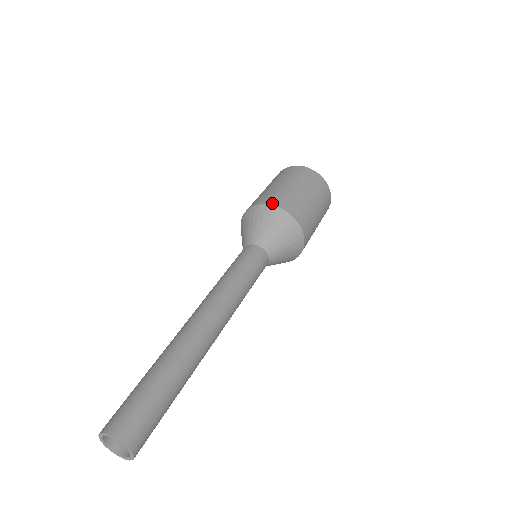
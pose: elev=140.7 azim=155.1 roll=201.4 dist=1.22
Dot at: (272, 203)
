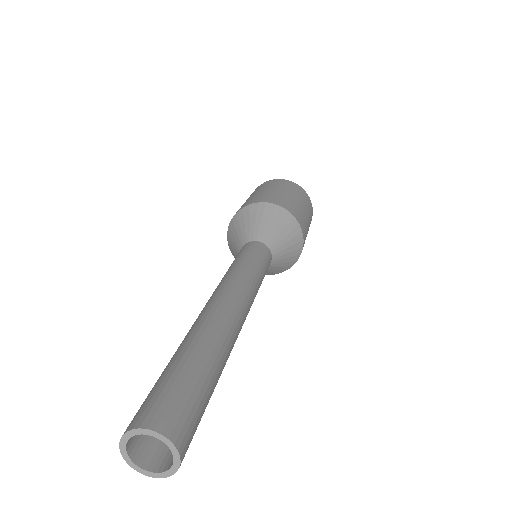
Dot at: (269, 201)
